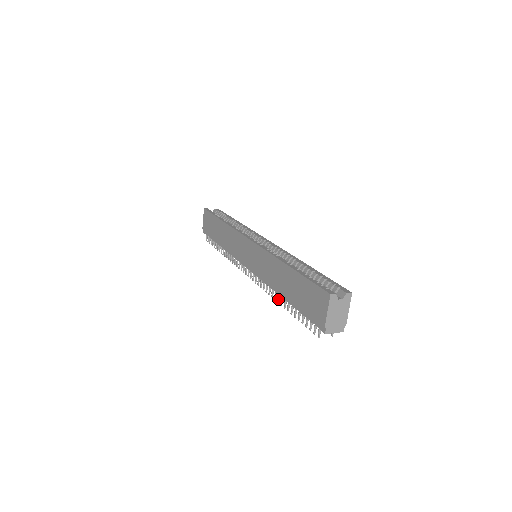
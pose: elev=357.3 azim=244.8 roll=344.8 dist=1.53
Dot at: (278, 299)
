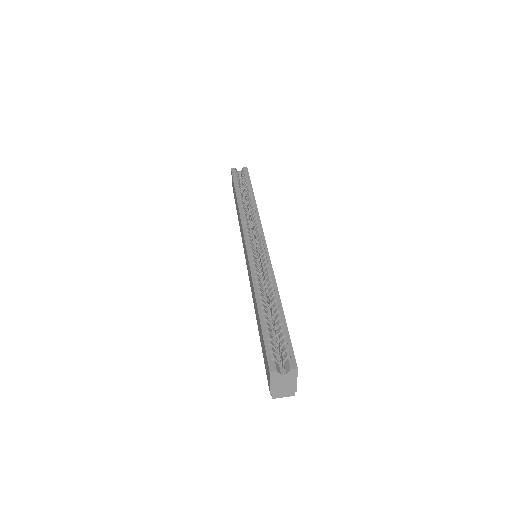
Dot at: occluded
